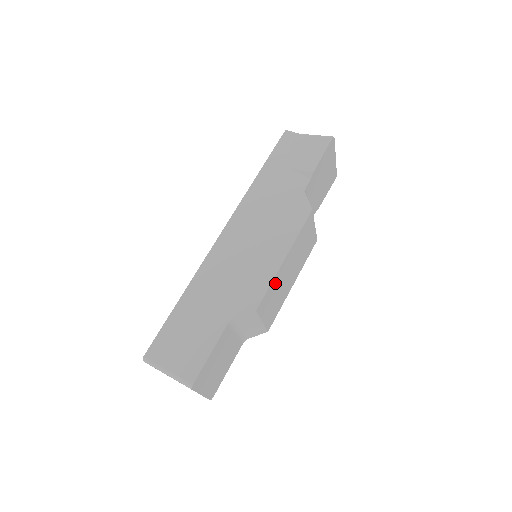
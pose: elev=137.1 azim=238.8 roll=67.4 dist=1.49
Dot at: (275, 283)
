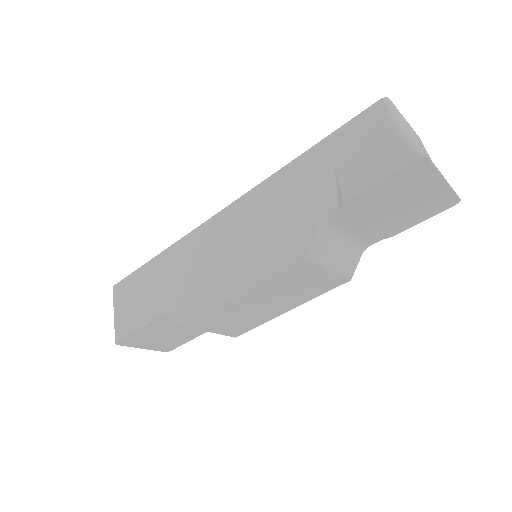
Dot at: (223, 310)
